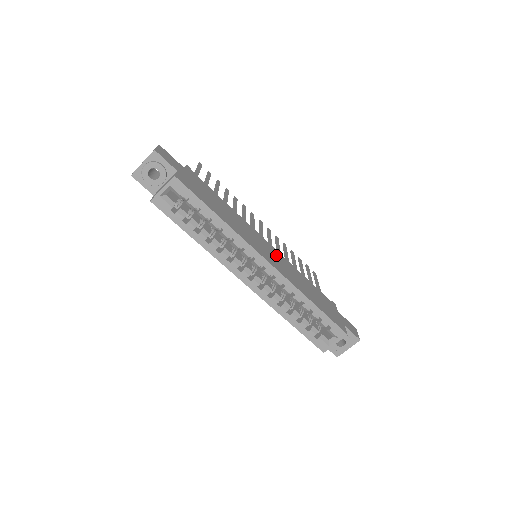
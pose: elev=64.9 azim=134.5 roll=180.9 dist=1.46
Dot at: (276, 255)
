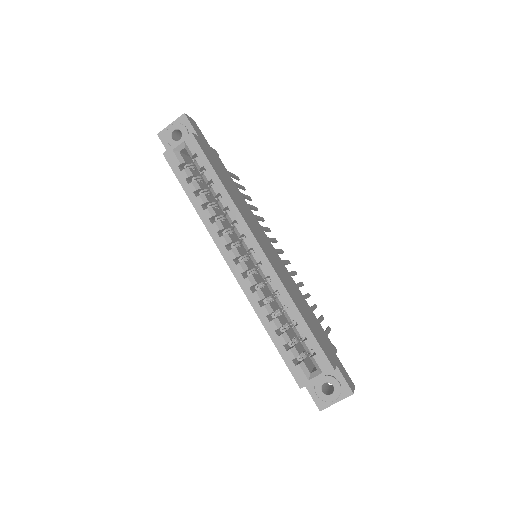
Dot at: (277, 258)
